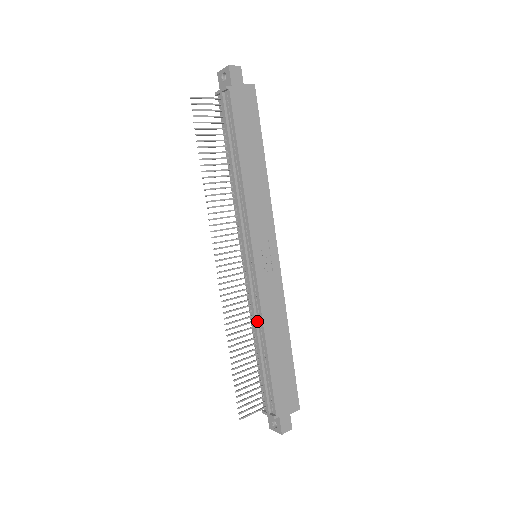
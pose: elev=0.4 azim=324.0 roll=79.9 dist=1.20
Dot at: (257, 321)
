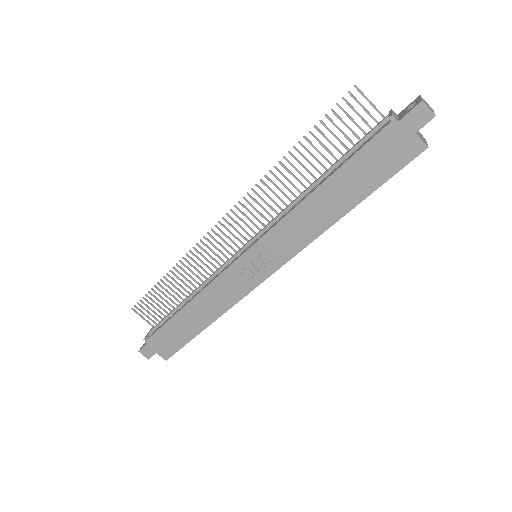
Dot at: (203, 286)
